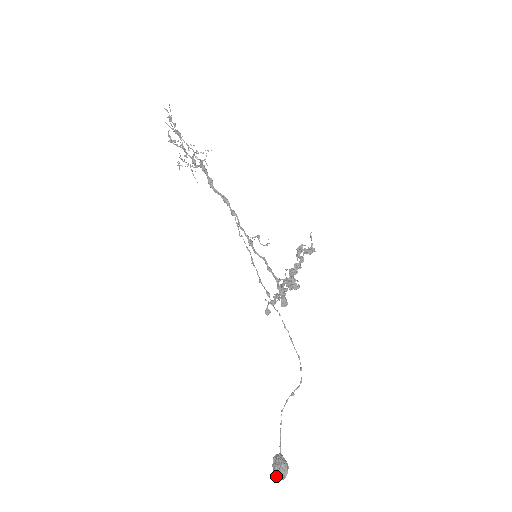
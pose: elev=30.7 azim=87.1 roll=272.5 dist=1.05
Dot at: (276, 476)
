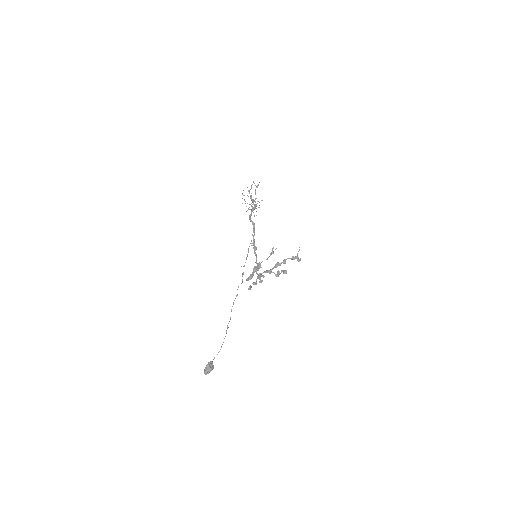
Dot at: (204, 371)
